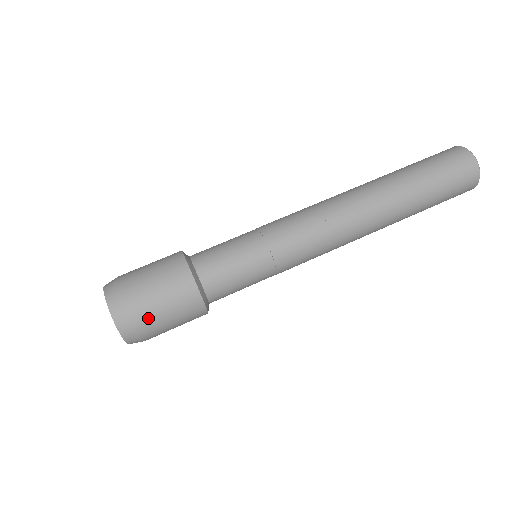
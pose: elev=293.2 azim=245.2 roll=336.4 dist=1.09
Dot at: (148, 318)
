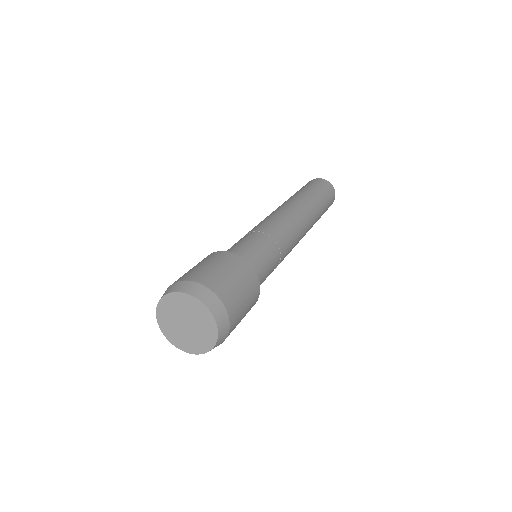
Dot at: (209, 277)
